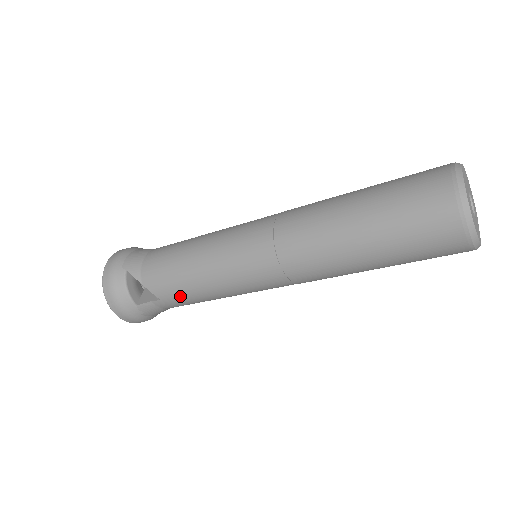
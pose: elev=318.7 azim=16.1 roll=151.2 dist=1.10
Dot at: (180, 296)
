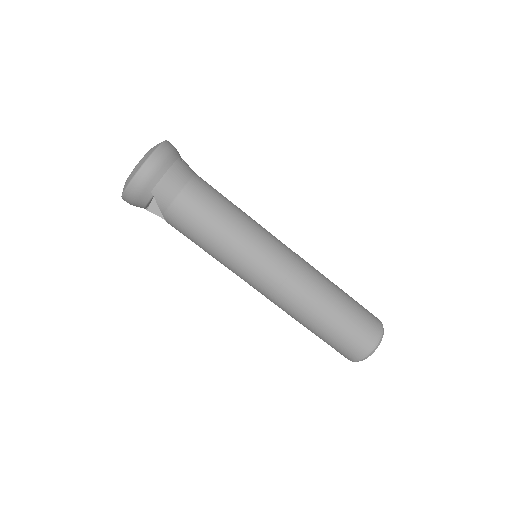
Dot at: occluded
